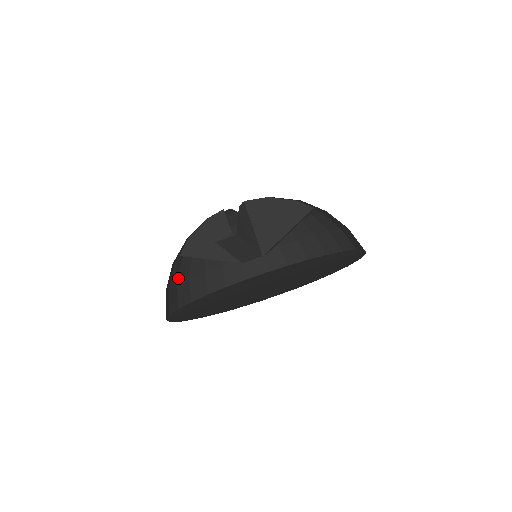
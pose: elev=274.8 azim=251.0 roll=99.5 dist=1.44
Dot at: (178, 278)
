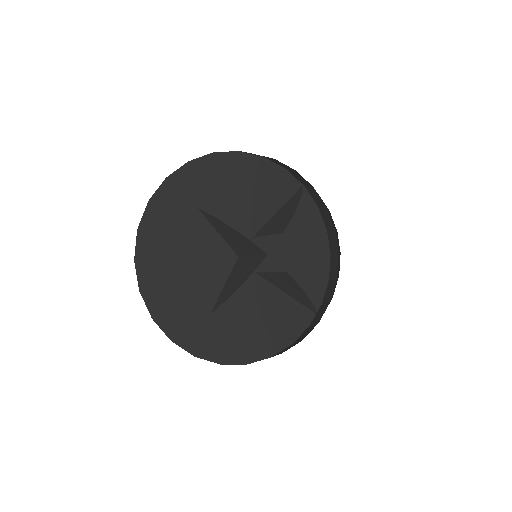
Dot at: occluded
